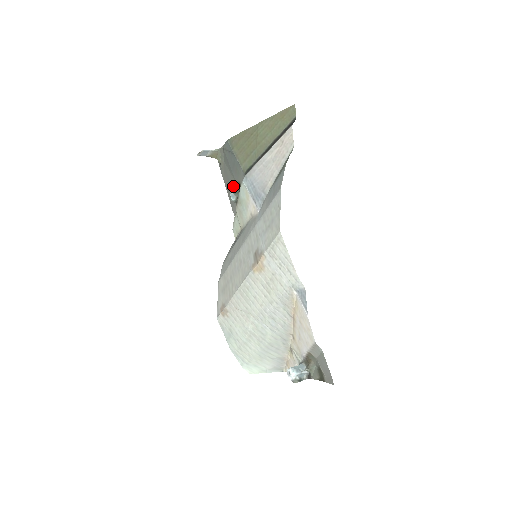
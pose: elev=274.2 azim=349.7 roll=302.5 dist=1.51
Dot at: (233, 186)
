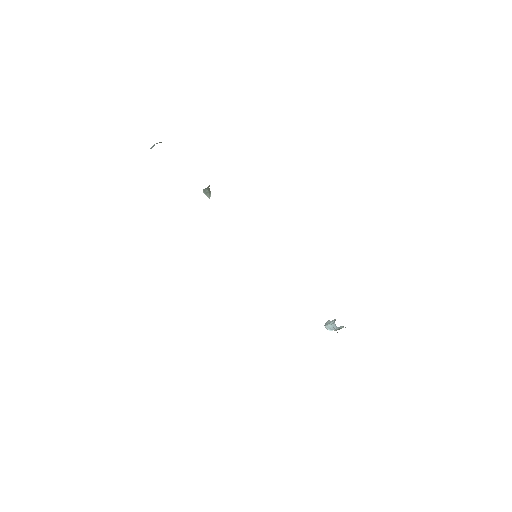
Dot at: occluded
